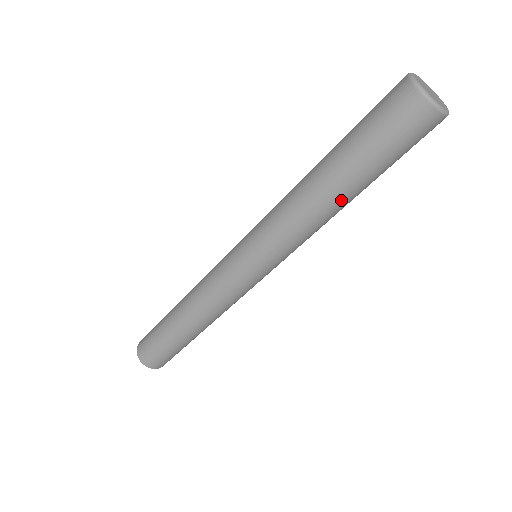
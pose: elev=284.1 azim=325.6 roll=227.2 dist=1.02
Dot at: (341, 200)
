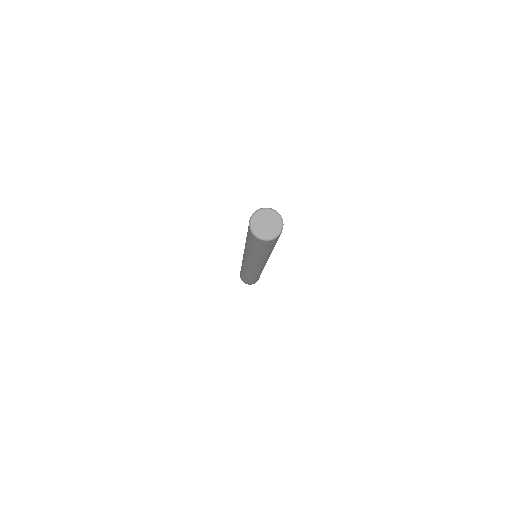
Dot at: (269, 253)
